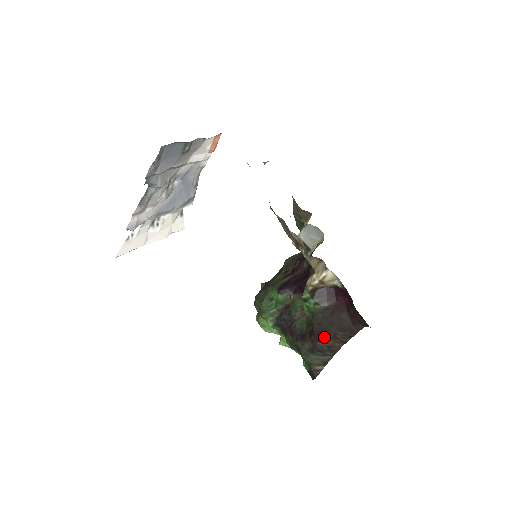
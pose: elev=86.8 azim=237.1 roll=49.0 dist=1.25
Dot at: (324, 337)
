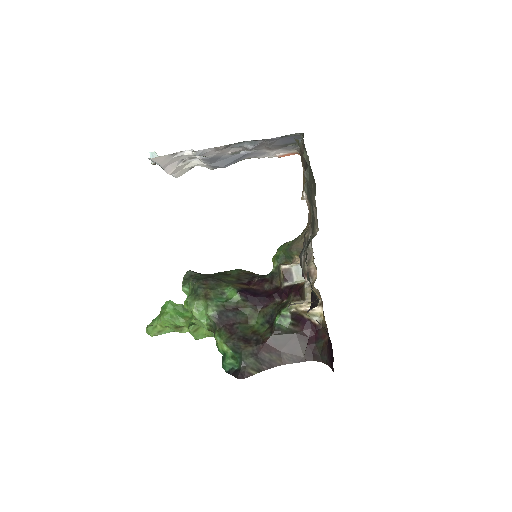
Dot at: (272, 351)
